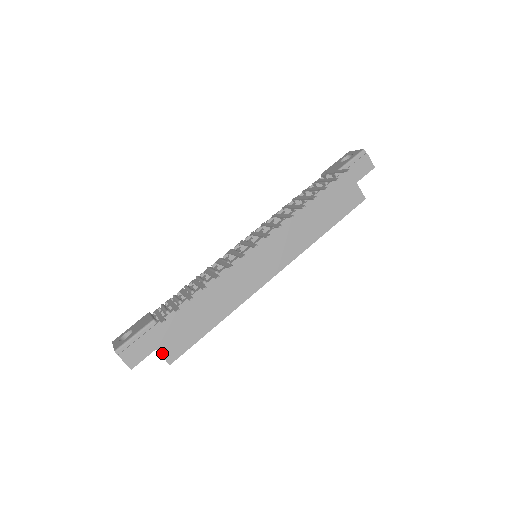
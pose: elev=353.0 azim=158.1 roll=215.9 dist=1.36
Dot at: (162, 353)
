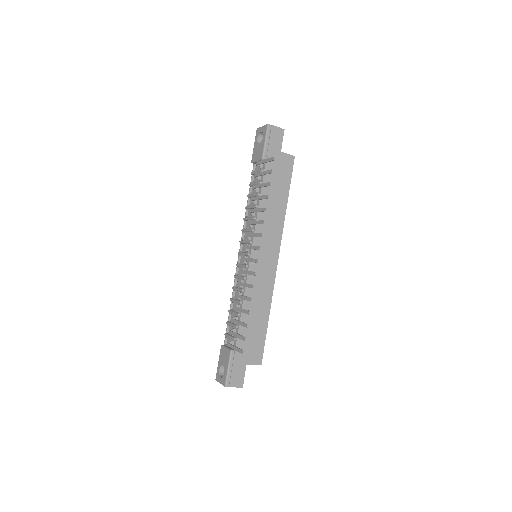
Dot at: (252, 363)
